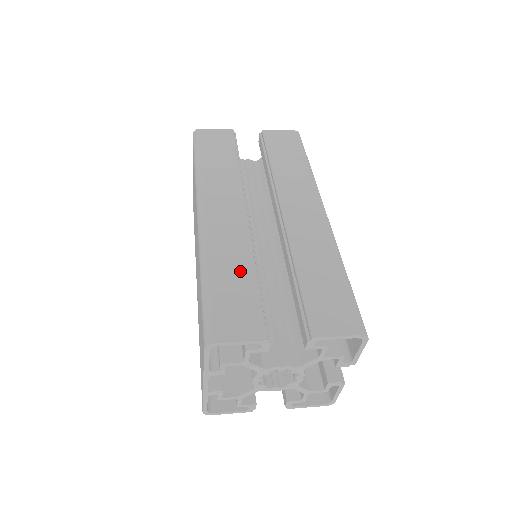
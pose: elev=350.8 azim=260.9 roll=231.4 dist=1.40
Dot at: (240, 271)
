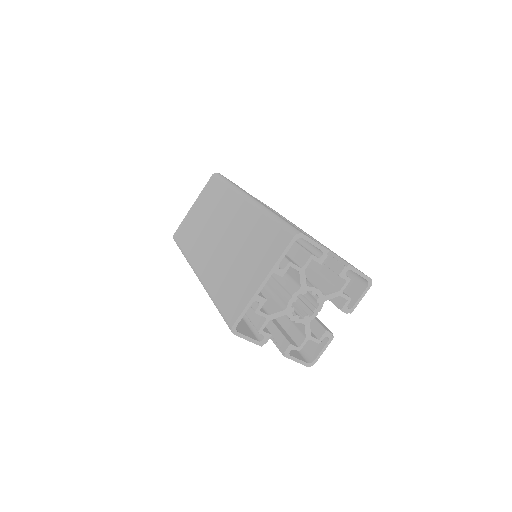
Dot at: occluded
